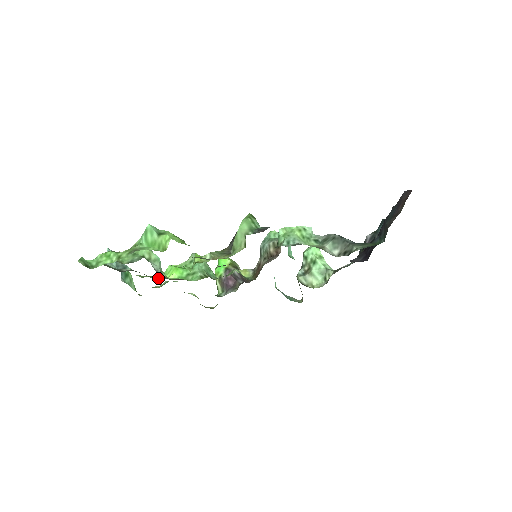
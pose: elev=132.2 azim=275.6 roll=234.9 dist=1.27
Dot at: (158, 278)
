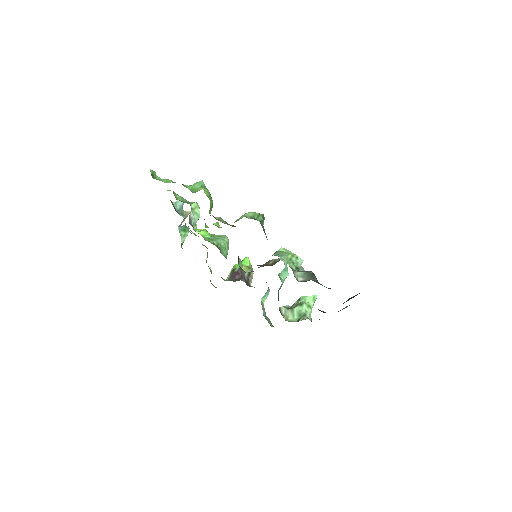
Dot at: (194, 234)
